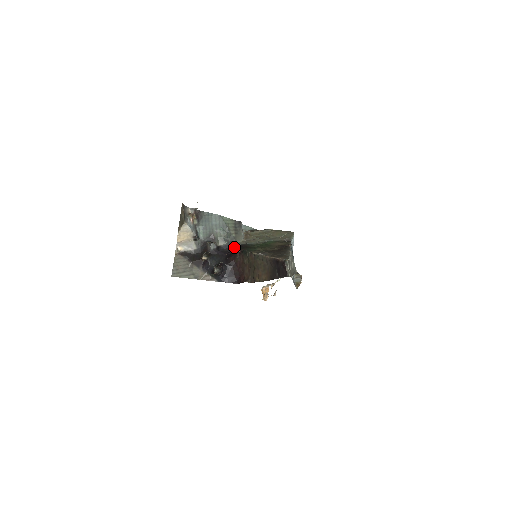
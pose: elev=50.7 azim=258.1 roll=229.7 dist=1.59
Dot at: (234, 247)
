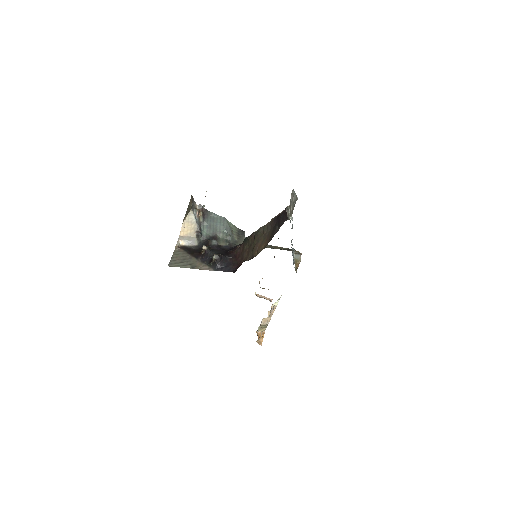
Dot at: (235, 246)
